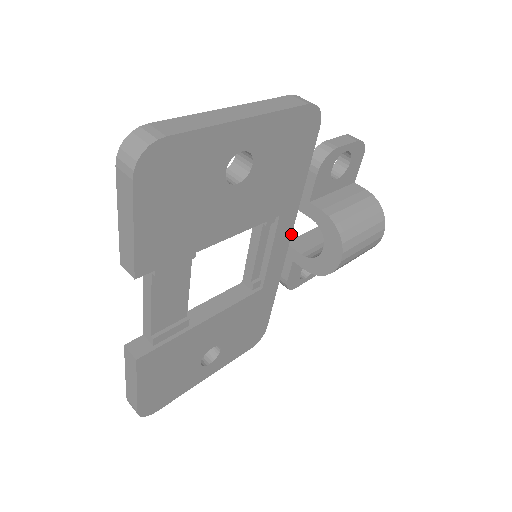
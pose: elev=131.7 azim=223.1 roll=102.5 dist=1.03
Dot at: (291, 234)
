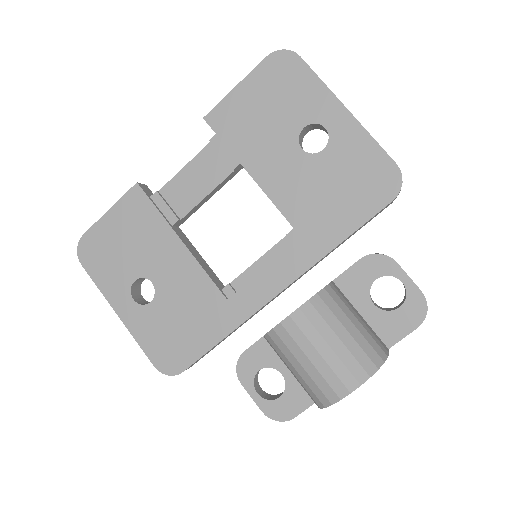
Dot at: (293, 282)
